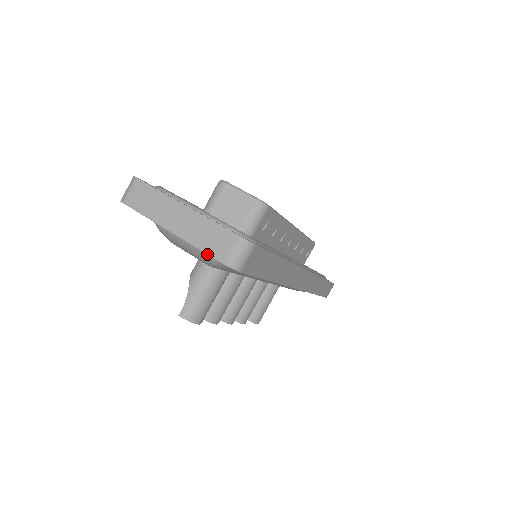
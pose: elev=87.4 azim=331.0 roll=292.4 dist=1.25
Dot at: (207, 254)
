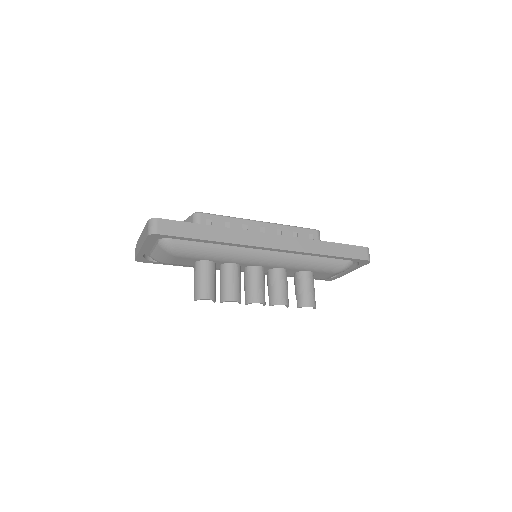
Dot at: (159, 246)
